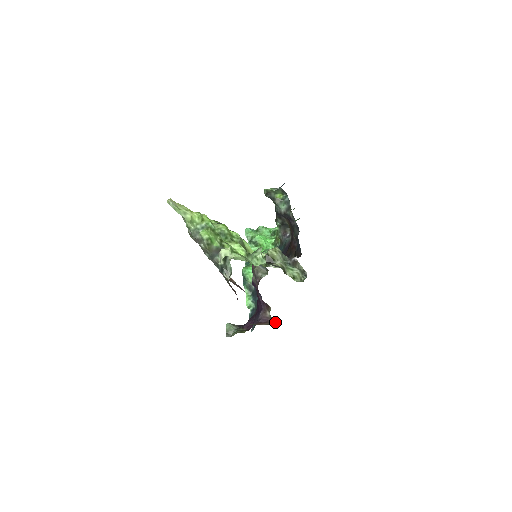
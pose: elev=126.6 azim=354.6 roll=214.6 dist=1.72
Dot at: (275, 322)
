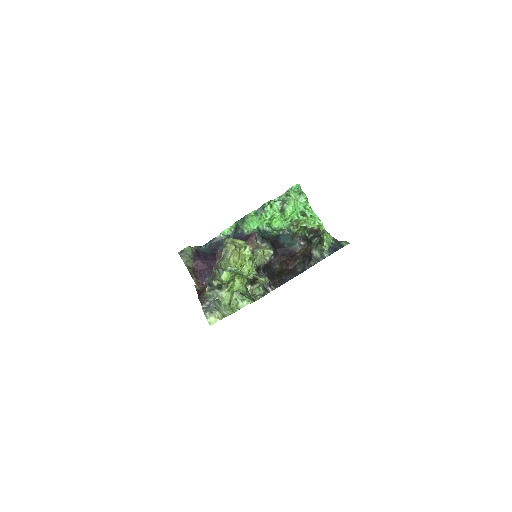
Dot at: occluded
